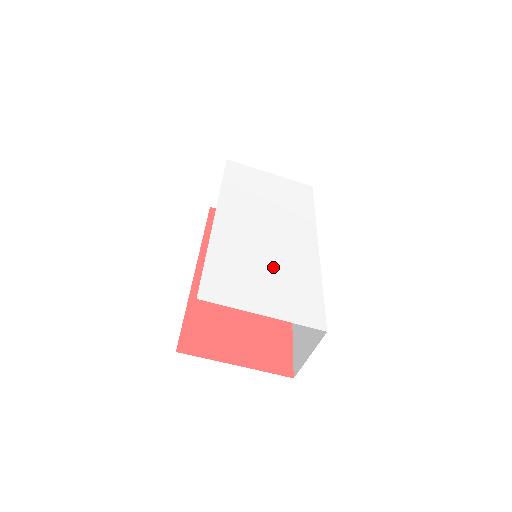
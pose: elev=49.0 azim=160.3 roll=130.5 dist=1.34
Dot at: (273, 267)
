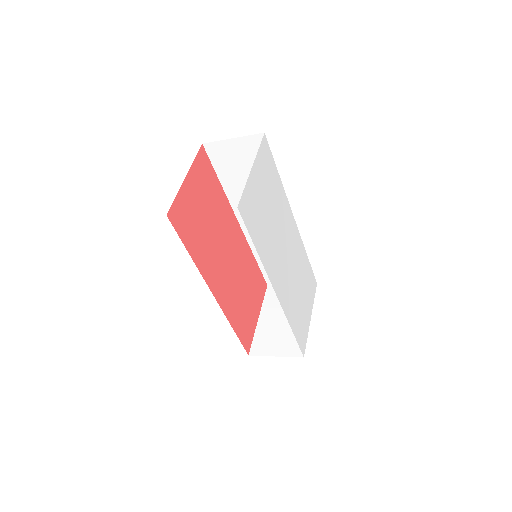
Dot at: (299, 282)
